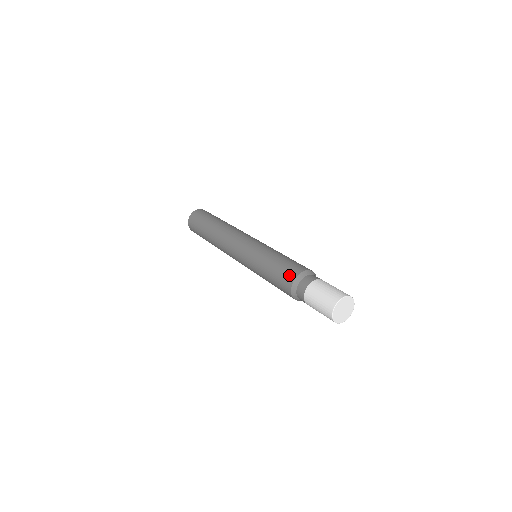
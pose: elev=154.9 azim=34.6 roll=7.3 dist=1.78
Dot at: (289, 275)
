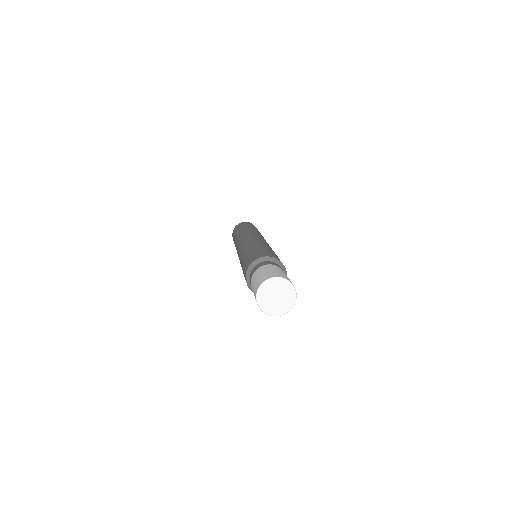
Dot at: (269, 254)
